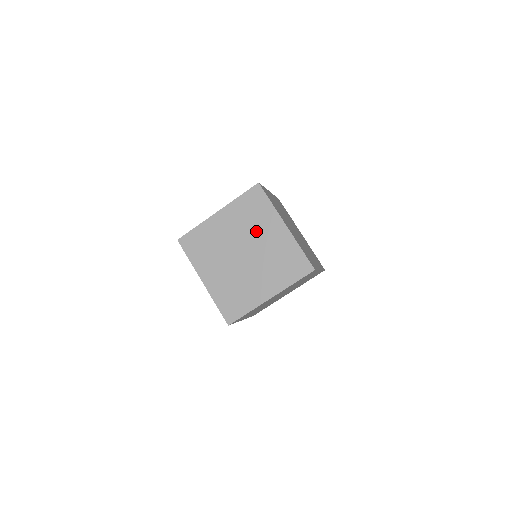
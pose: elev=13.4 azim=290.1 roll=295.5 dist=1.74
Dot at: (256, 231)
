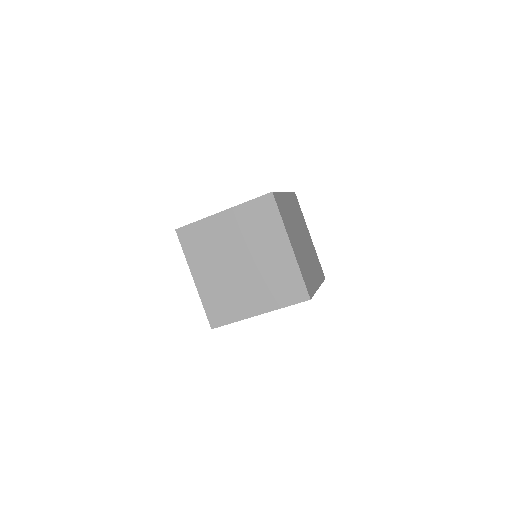
Dot at: (259, 243)
